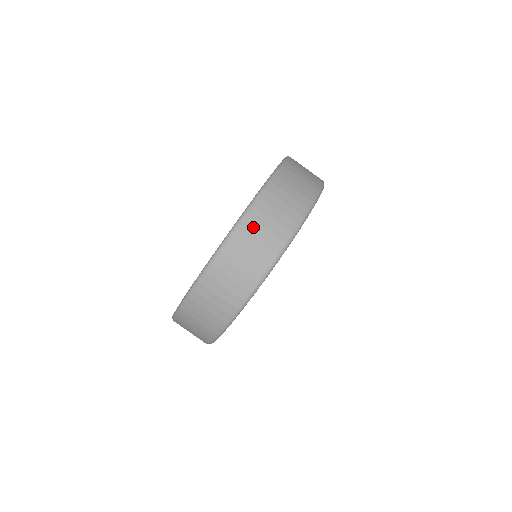
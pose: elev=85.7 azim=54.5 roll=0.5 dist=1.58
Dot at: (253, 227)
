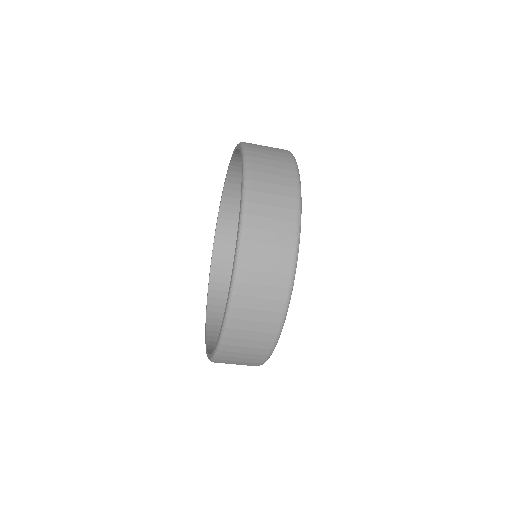
Dot at: (255, 250)
